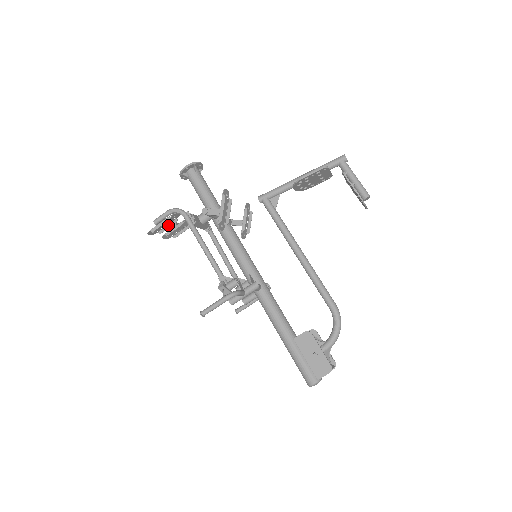
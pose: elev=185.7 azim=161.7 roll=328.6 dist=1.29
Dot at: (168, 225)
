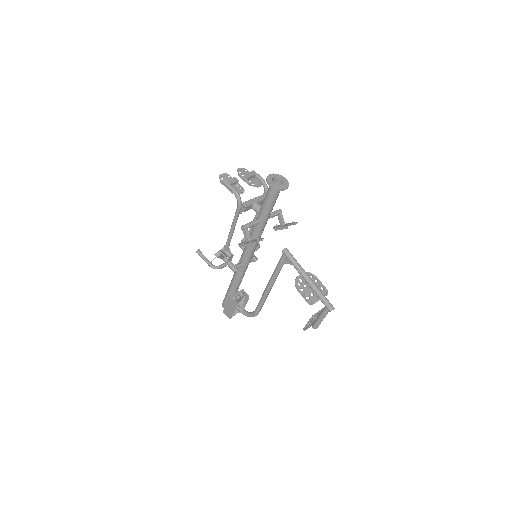
Dot at: (237, 183)
